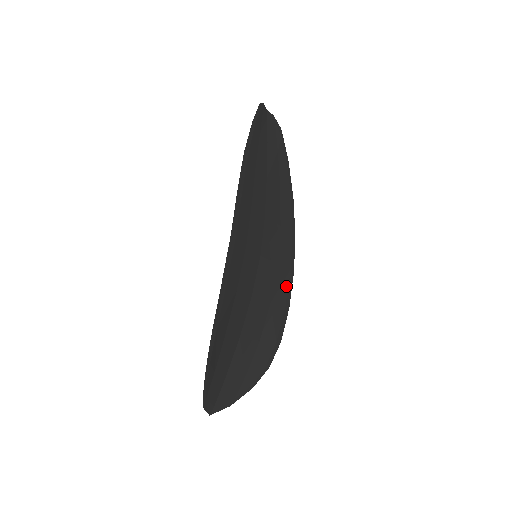
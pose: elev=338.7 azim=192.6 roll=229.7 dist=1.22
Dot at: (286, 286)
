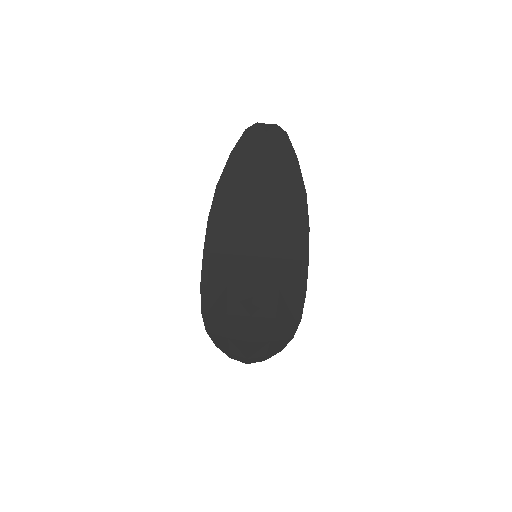
Dot at: (298, 275)
